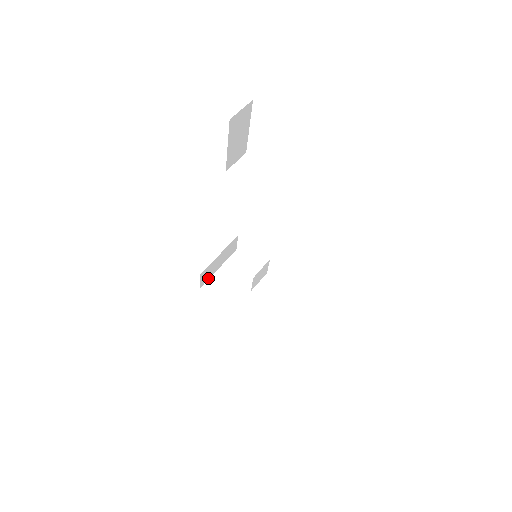
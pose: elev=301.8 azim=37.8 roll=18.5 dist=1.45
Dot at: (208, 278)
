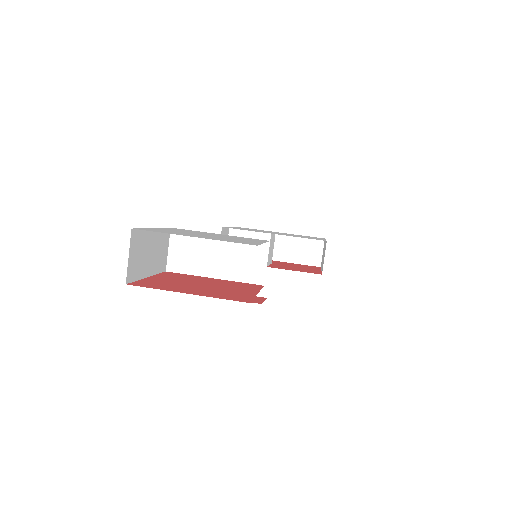
Dot at: occluded
